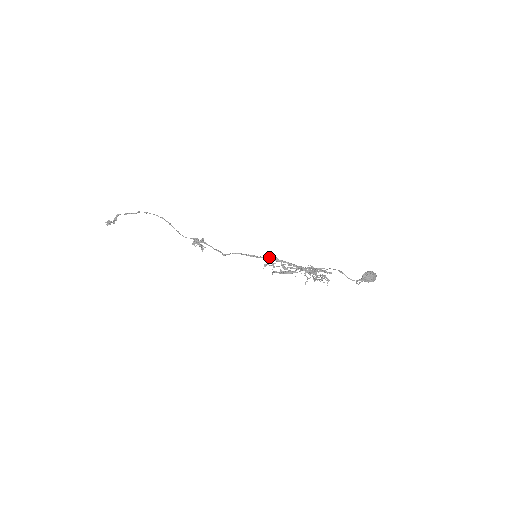
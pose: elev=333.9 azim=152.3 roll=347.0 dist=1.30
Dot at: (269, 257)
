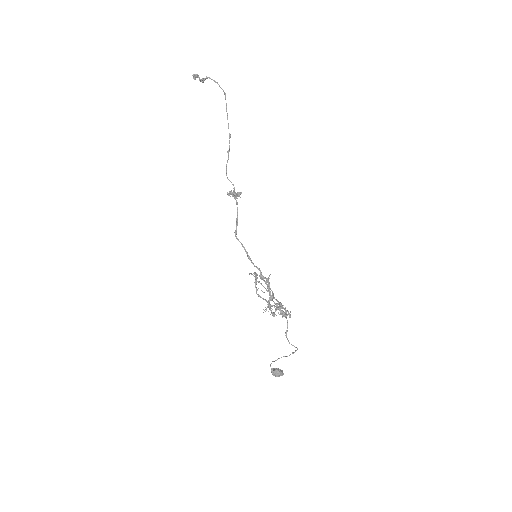
Dot at: occluded
